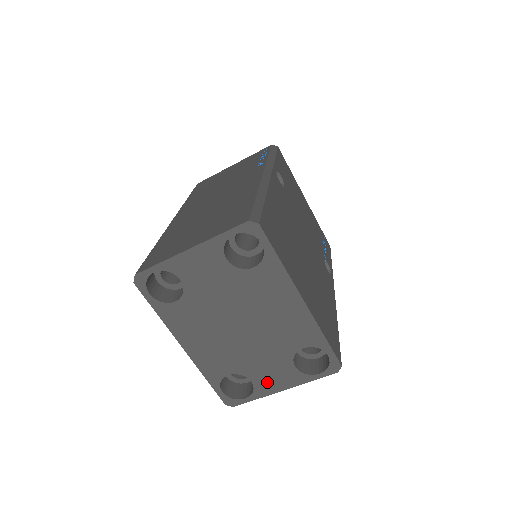
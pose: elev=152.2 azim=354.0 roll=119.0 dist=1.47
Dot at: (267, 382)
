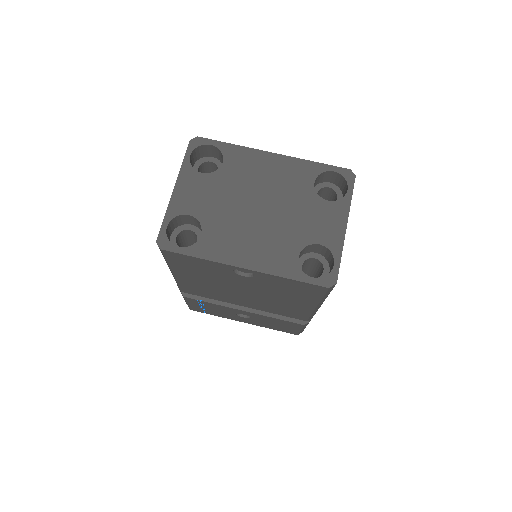
Dot at: (328, 233)
